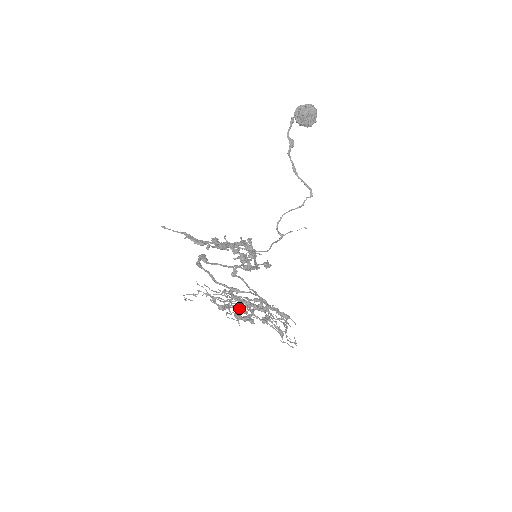
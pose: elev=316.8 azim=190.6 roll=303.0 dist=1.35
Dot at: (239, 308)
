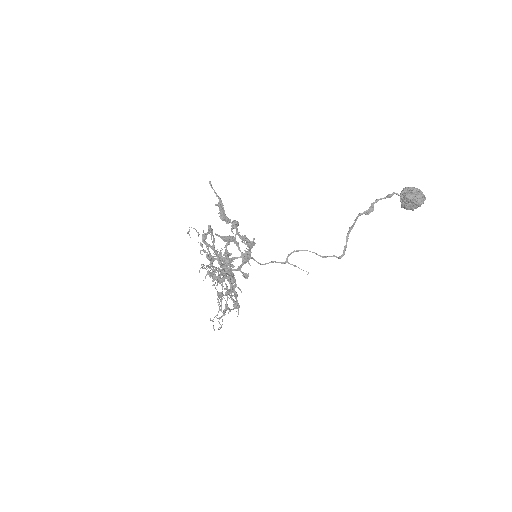
Dot at: (214, 272)
